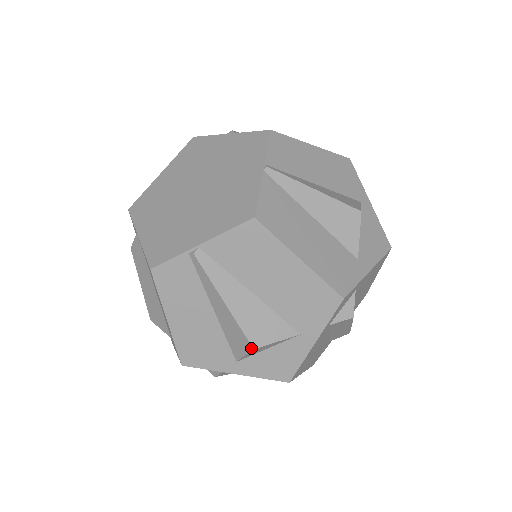
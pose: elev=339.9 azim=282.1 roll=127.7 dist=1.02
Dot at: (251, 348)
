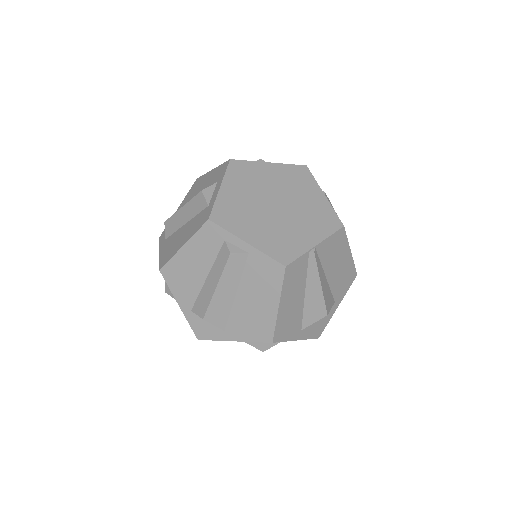
Dot at: (326, 315)
